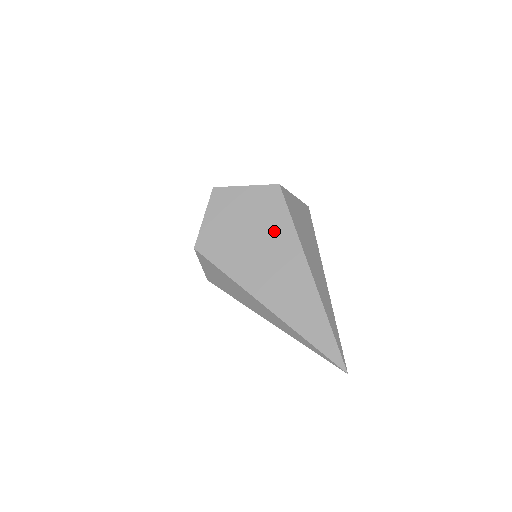
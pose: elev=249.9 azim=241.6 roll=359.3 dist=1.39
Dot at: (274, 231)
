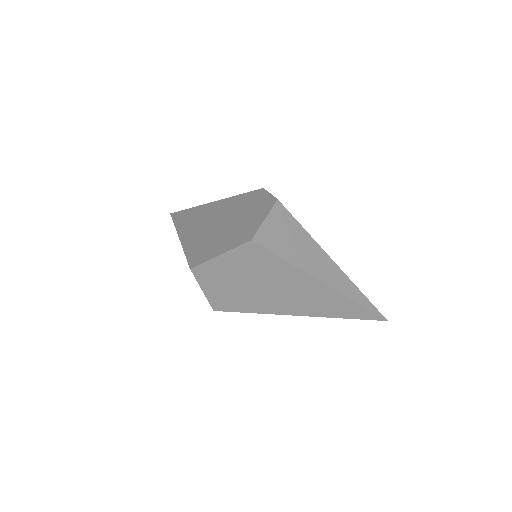
Dot at: (273, 274)
